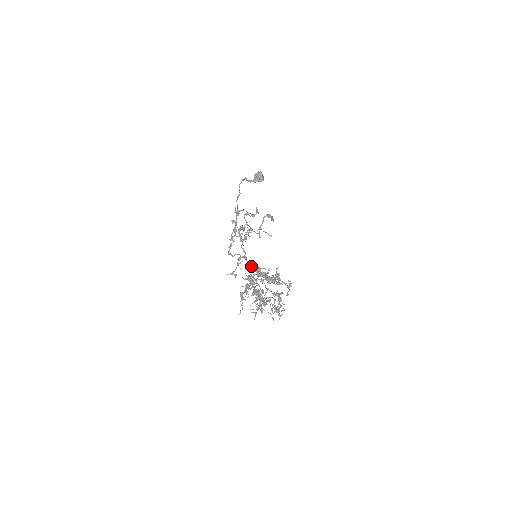
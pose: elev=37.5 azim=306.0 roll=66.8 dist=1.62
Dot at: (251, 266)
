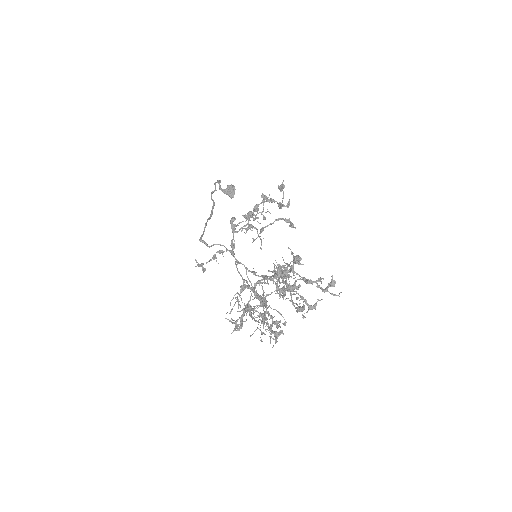
Dot at: (292, 253)
